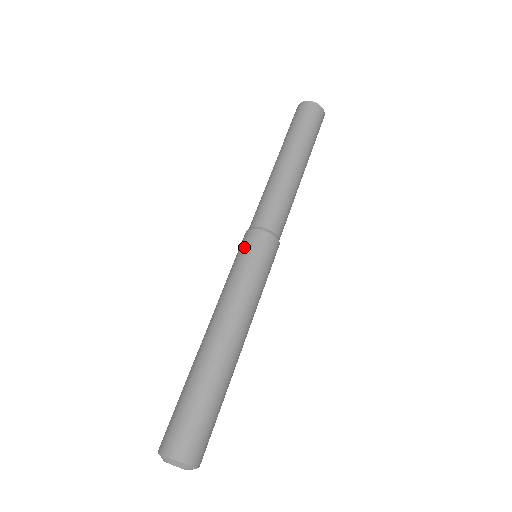
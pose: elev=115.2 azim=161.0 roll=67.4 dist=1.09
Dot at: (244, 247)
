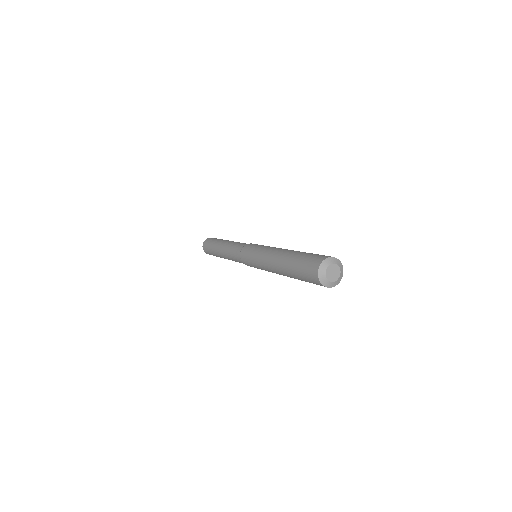
Dot at: (252, 245)
